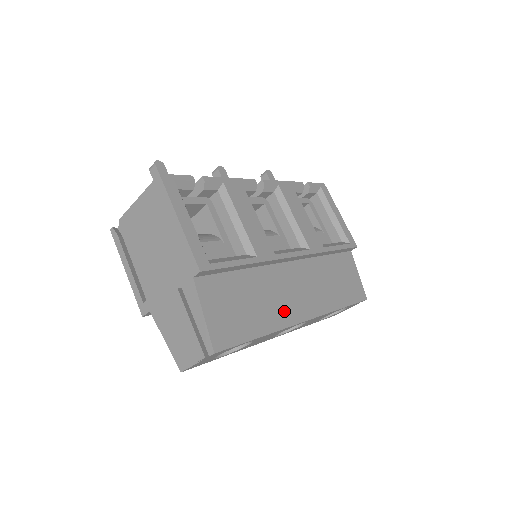
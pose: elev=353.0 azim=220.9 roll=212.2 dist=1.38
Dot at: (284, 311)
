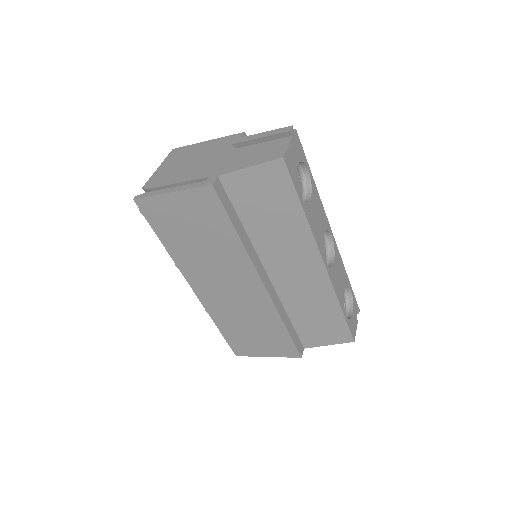
Dot at: occluded
